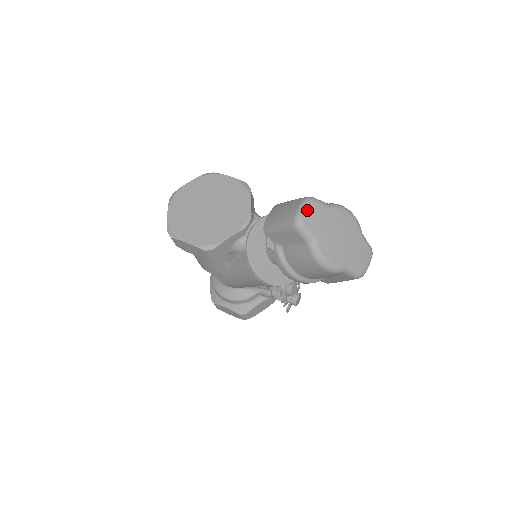
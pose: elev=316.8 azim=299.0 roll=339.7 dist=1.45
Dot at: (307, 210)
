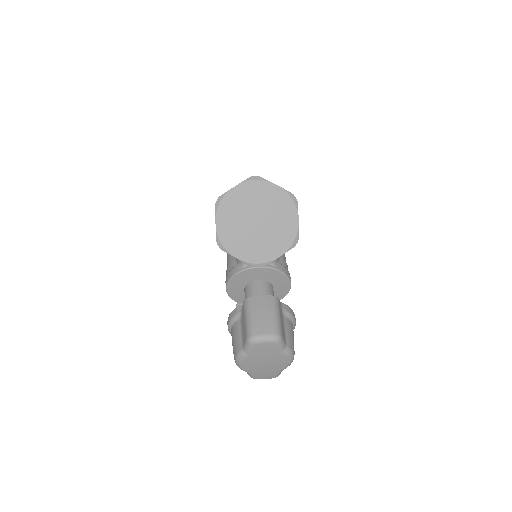
Dot at: (265, 343)
